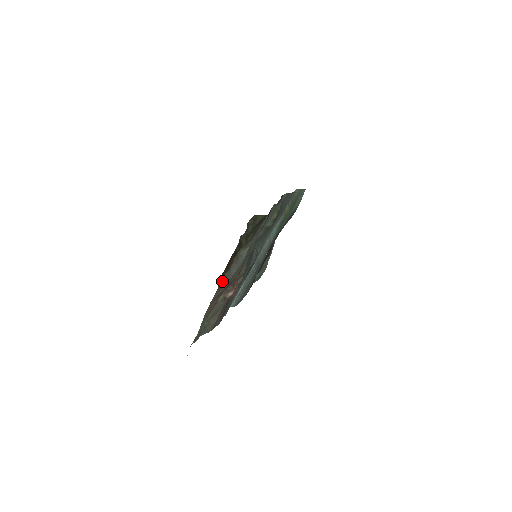
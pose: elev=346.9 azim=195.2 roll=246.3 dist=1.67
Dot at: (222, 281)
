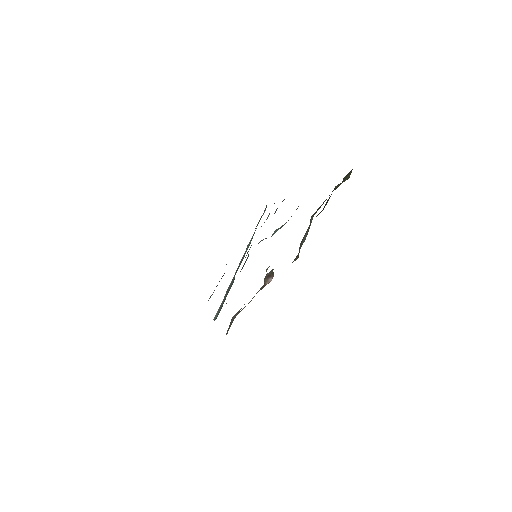
Dot at: (299, 247)
